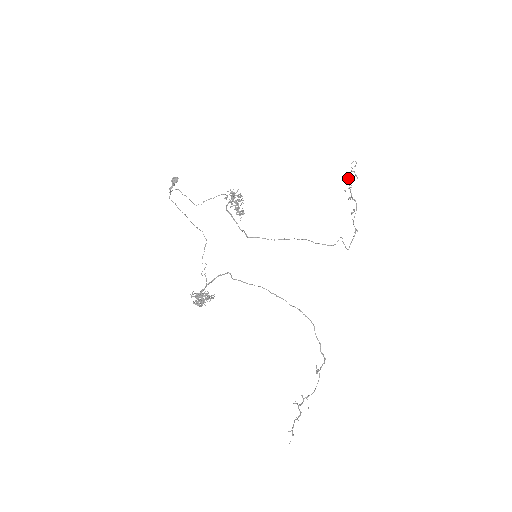
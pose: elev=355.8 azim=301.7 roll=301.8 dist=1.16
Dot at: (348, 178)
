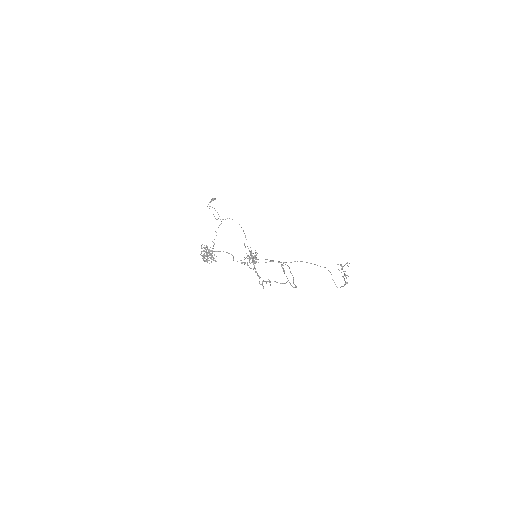
Dot at: occluded
